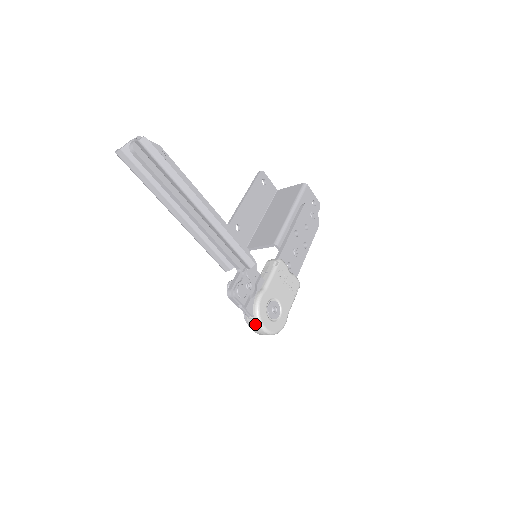
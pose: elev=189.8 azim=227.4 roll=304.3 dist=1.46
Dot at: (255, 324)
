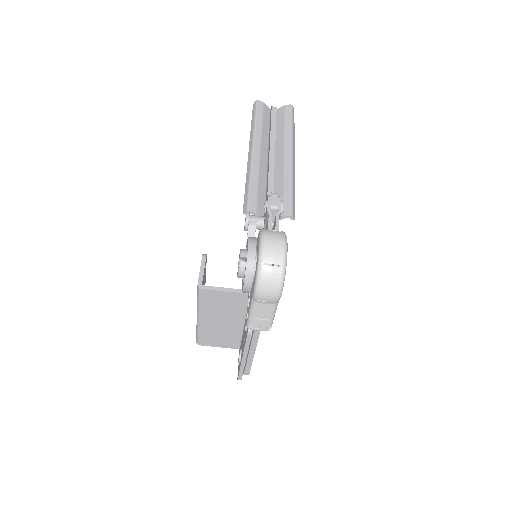
Dot at: (278, 234)
